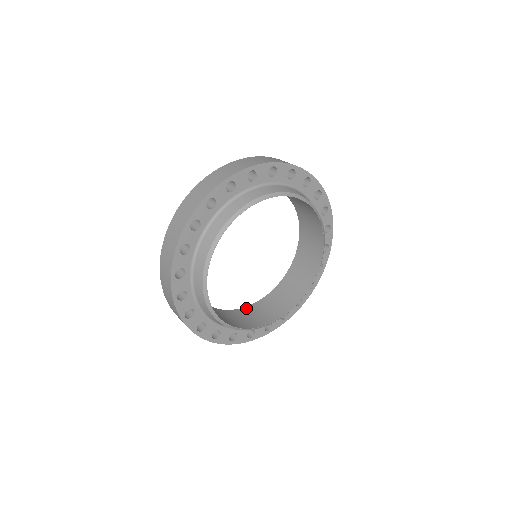
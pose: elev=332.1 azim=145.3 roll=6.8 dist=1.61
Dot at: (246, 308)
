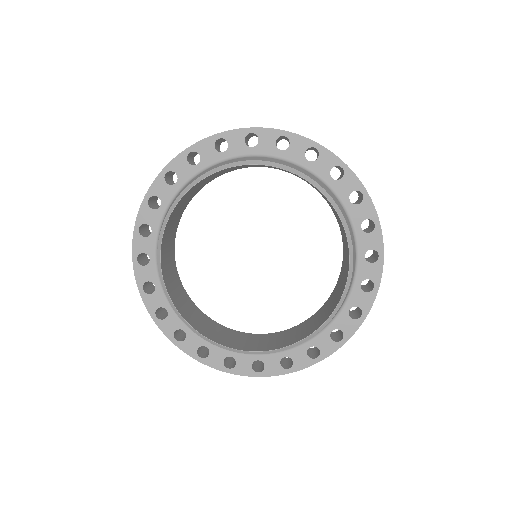
Dot at: (306, 320)
